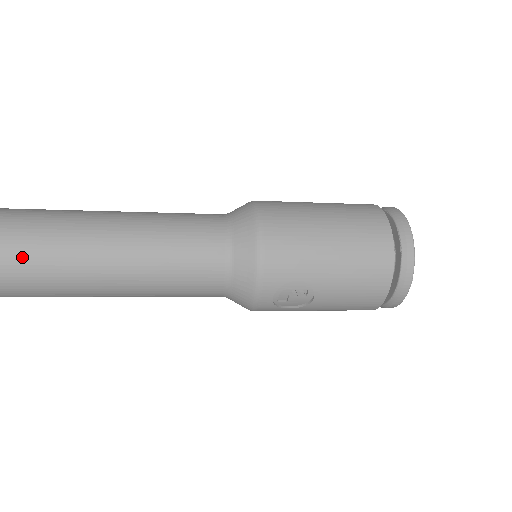
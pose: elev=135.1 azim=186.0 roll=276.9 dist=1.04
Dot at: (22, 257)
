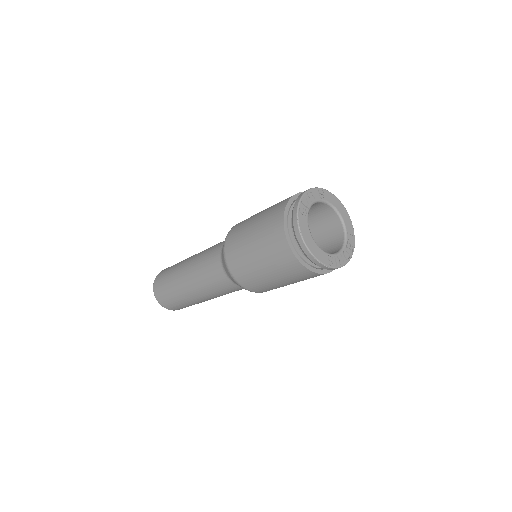
Dot at: (185, 306)
